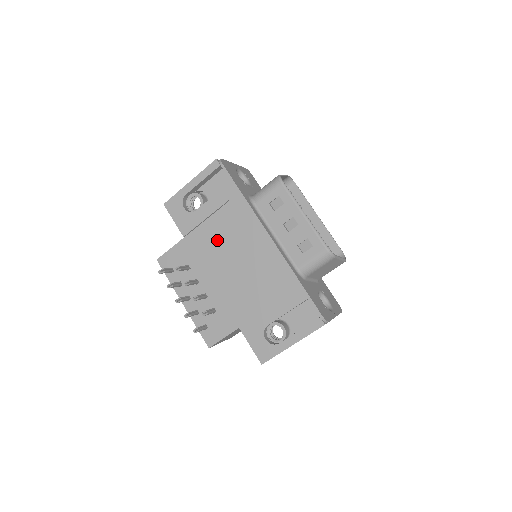
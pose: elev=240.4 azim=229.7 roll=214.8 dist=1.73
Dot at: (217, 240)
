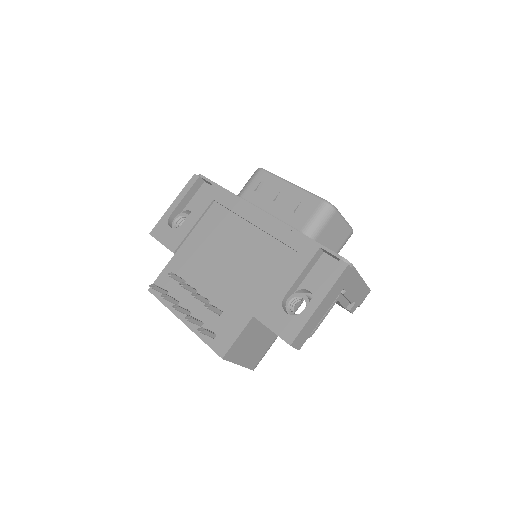
Dot at: (209, 241)
